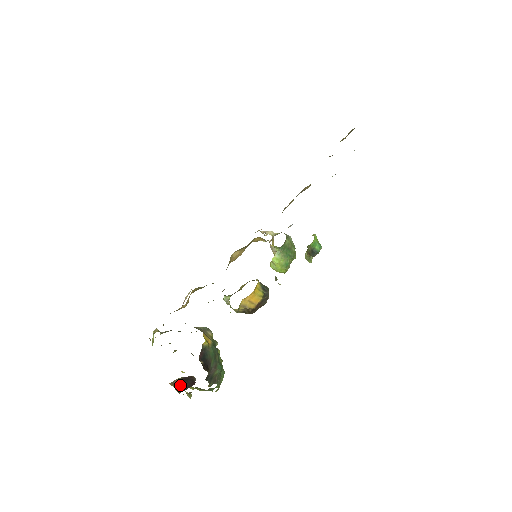
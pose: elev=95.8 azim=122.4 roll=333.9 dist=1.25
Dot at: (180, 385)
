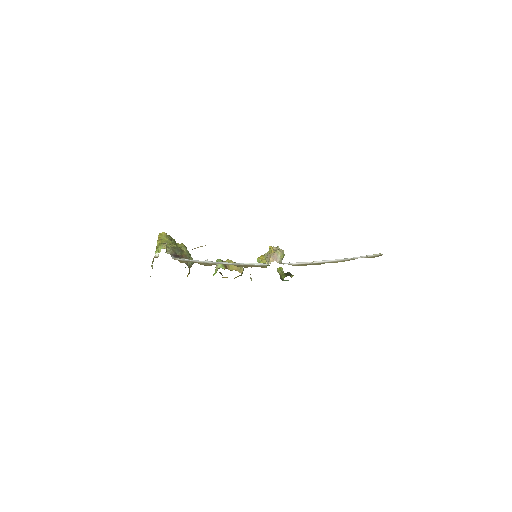
Dot at: occluded
